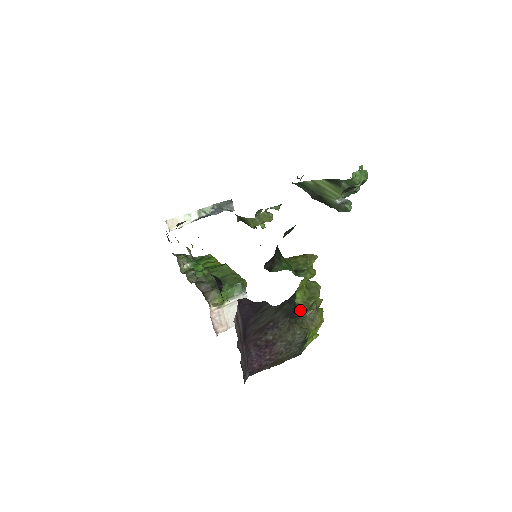
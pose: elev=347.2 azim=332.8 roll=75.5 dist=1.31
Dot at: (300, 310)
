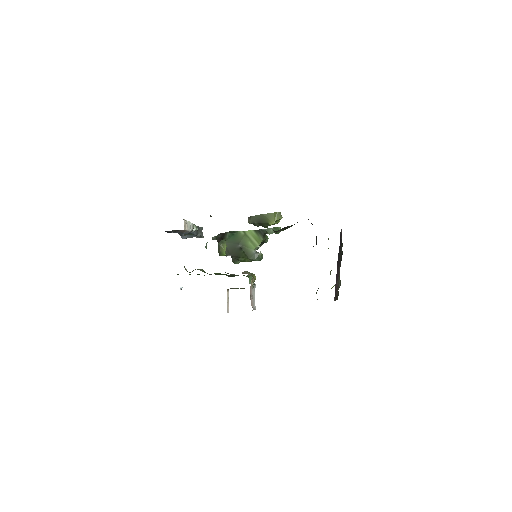
Dot at: occluded
